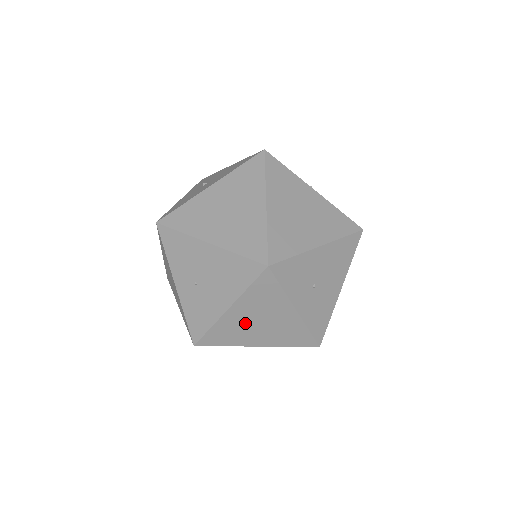
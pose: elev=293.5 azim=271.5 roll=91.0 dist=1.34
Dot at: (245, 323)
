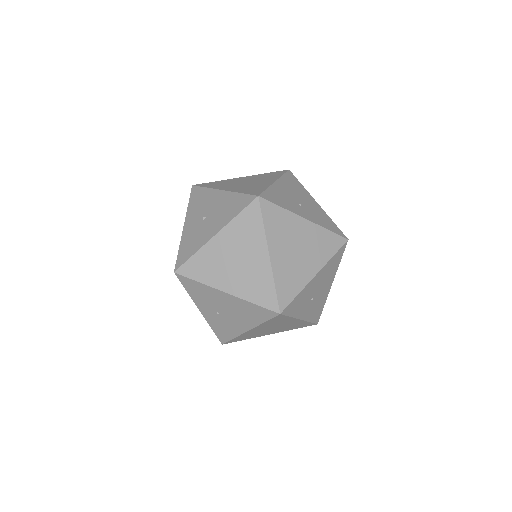
Dot at: (261, 331)
